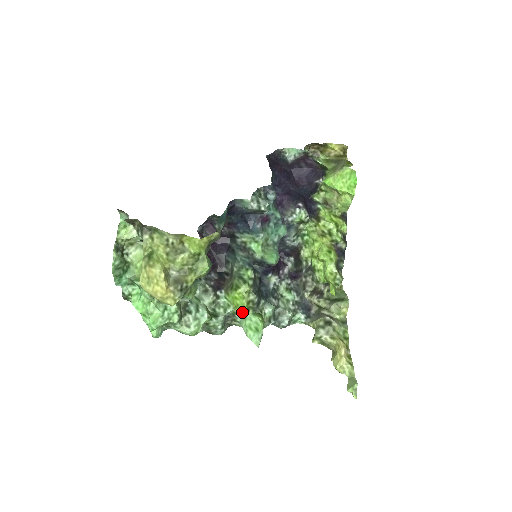
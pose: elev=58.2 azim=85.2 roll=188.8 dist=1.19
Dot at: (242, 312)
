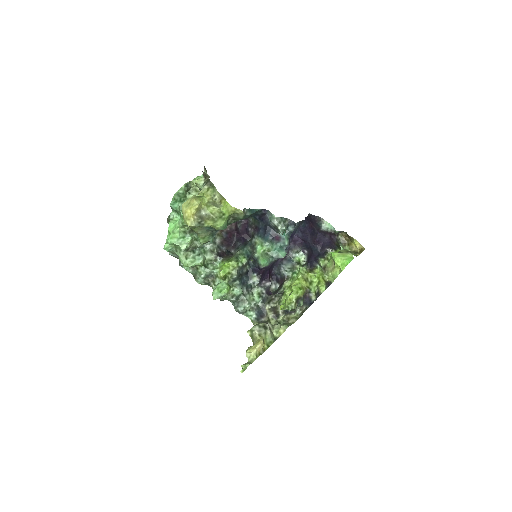
Dot at: (221, 274)
